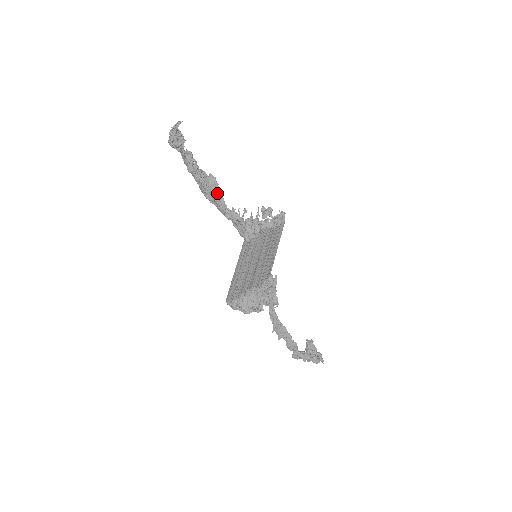
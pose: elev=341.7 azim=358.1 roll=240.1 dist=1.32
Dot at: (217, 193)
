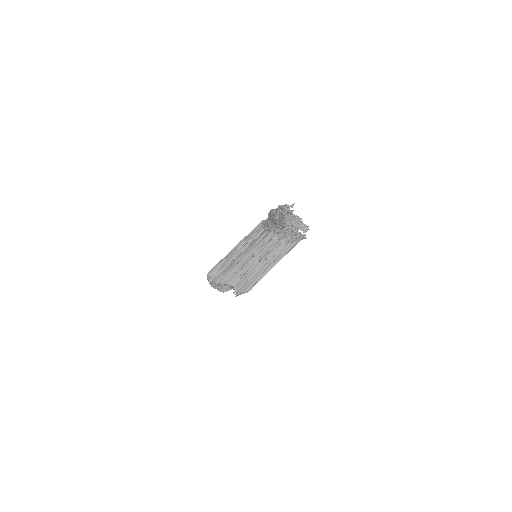
Dot at: occluded
